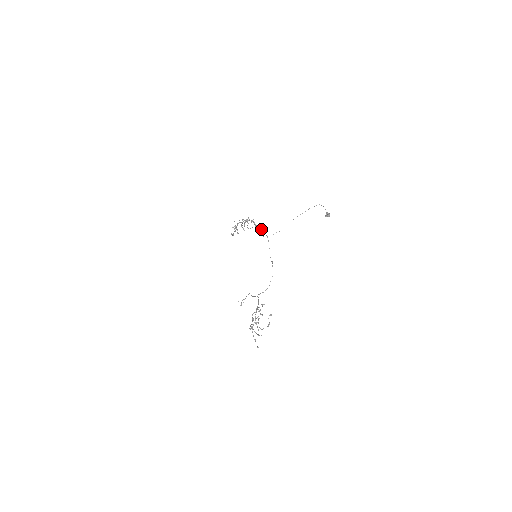
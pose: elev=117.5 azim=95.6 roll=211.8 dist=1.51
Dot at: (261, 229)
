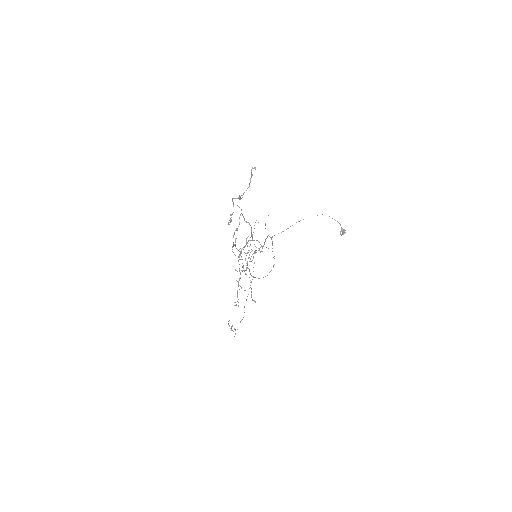
Dot at: (266, 247)
